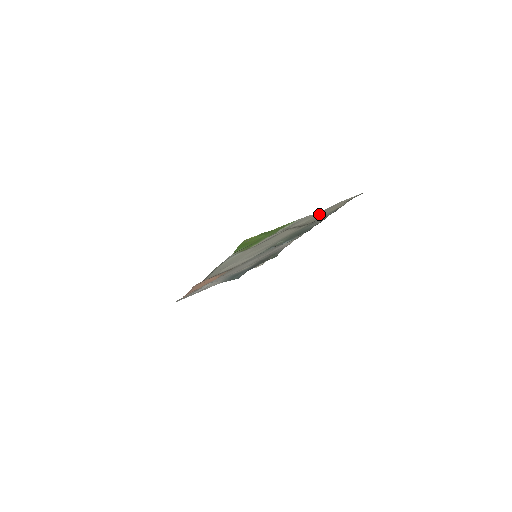
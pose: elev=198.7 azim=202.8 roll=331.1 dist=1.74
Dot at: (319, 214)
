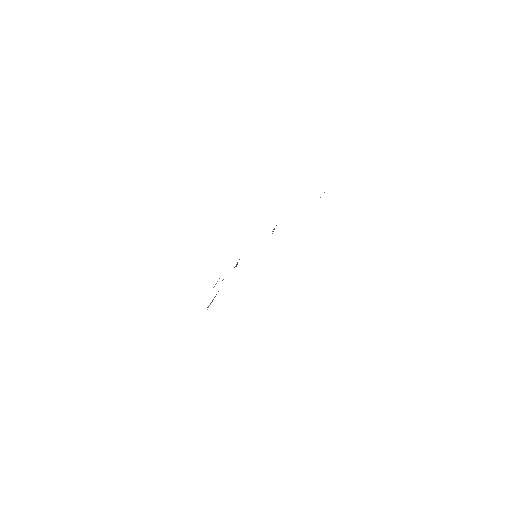
Dot at: occluded
